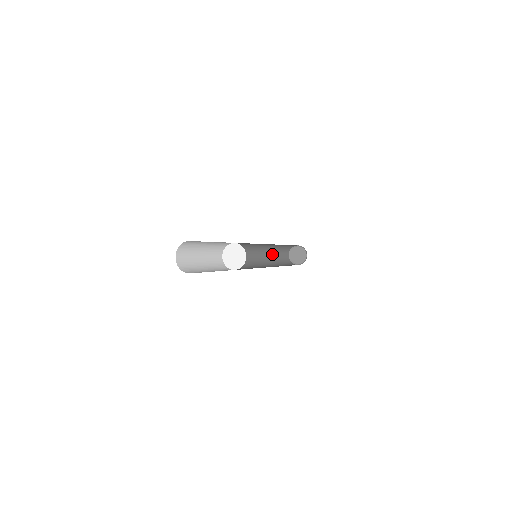
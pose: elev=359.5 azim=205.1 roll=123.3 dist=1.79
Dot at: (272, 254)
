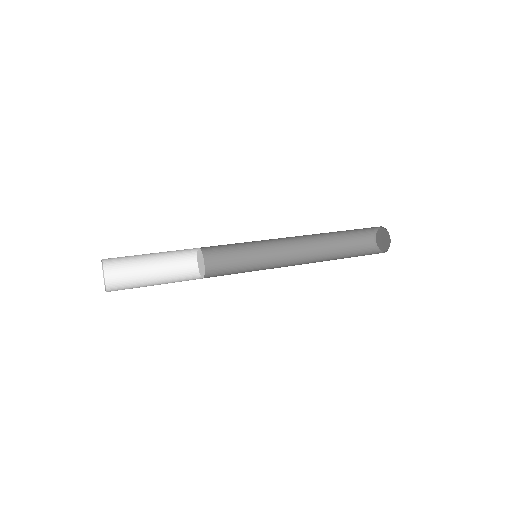
Dot at: (325, 238)
